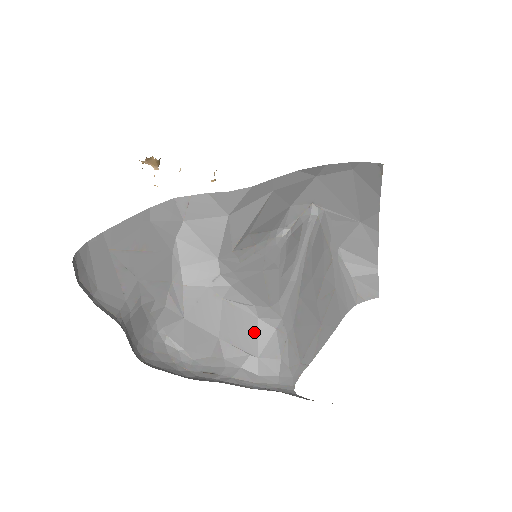
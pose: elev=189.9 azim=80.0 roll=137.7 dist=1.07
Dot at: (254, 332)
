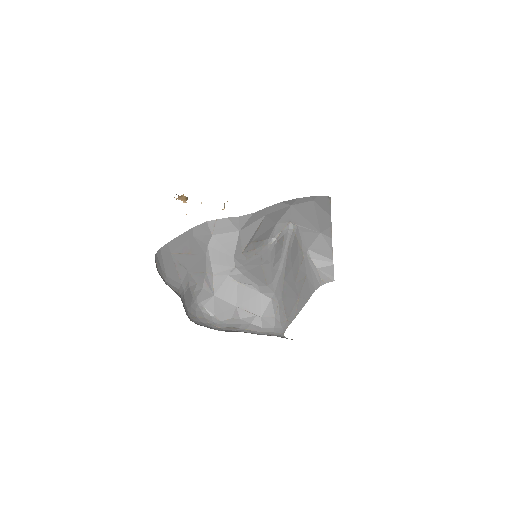
Dot at: (258, 301)
